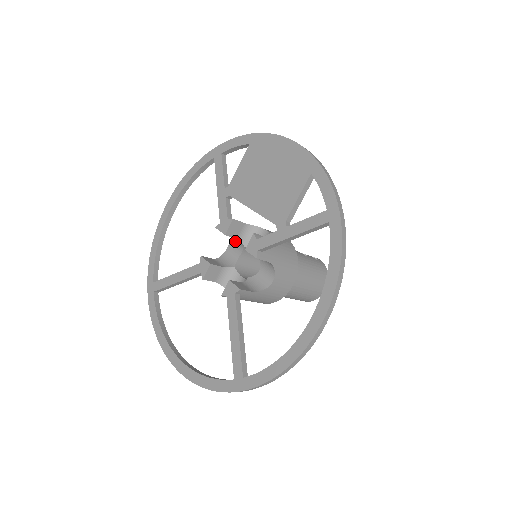
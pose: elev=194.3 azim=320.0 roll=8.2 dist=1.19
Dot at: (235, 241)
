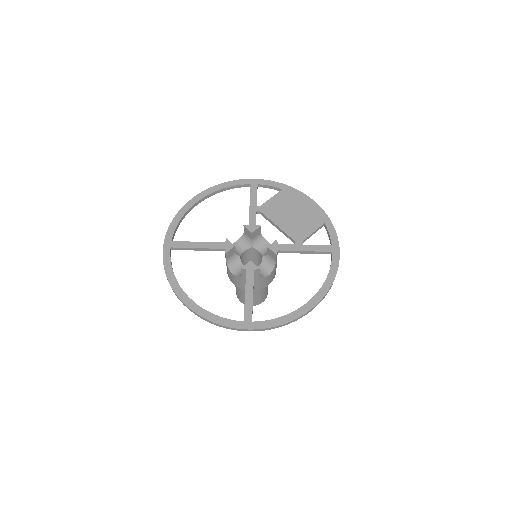
Dot at: (244, 241)
